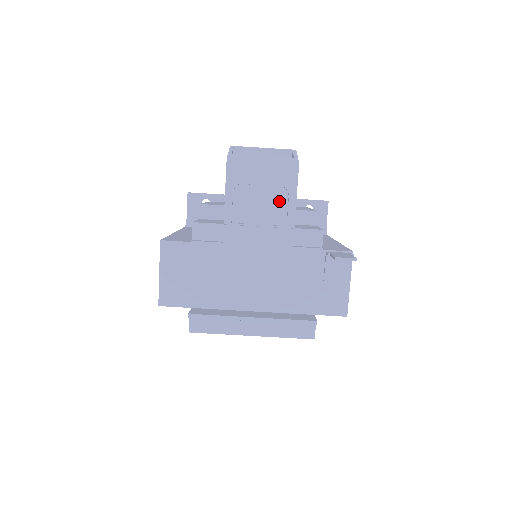
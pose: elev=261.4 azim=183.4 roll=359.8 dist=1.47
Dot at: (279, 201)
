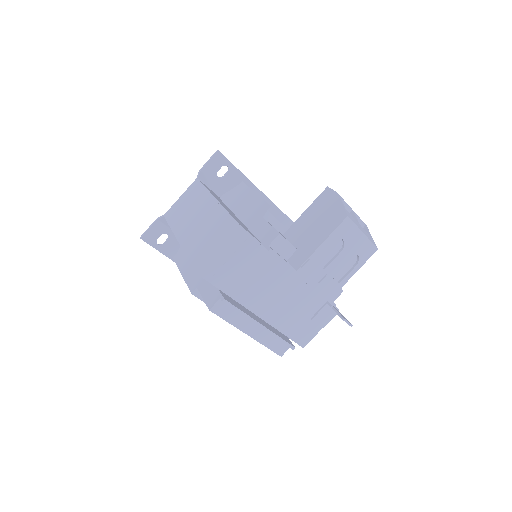
Dot at: (348, 264)
